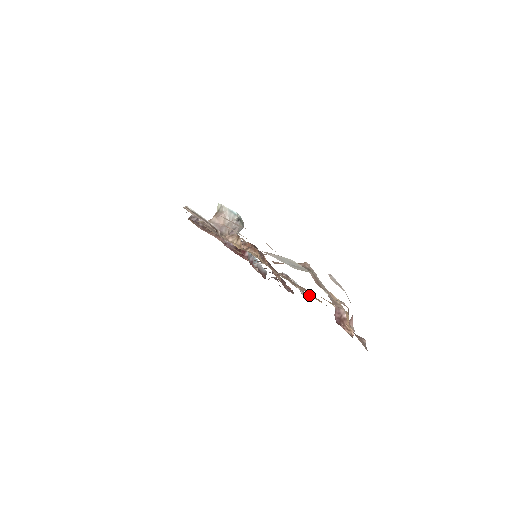
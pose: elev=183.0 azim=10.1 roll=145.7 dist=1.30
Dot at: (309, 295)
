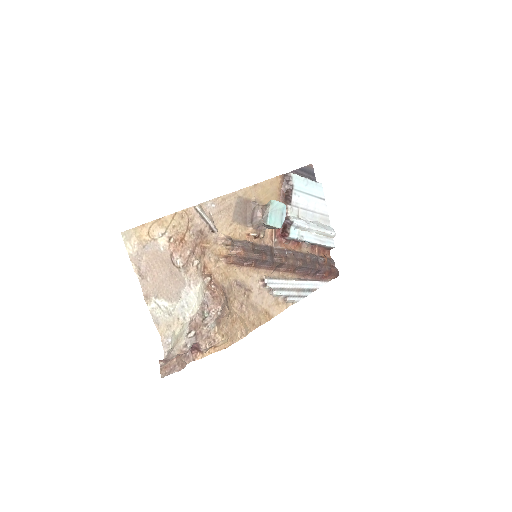
Dot at: (271, 306)
